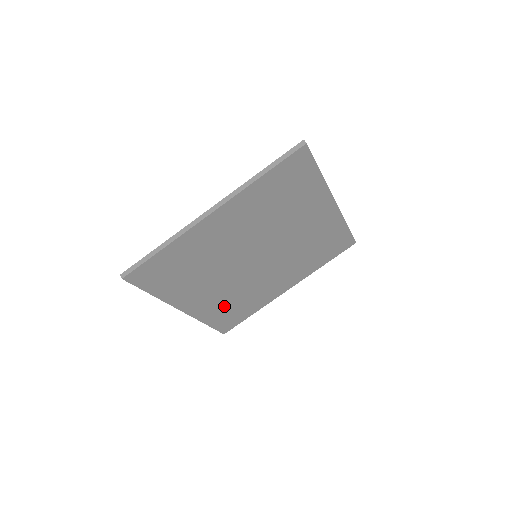
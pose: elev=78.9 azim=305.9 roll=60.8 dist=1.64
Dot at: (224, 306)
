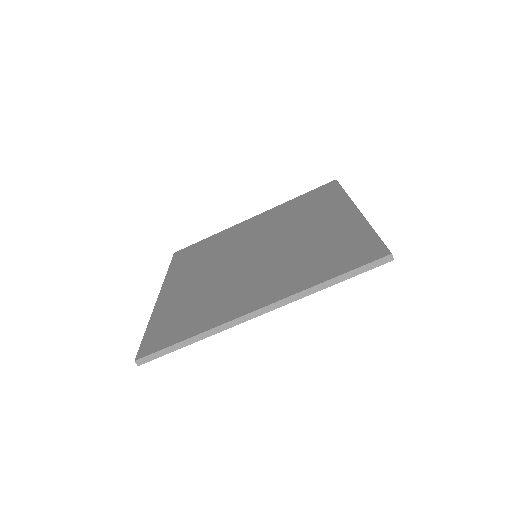
Dot at: occluded
